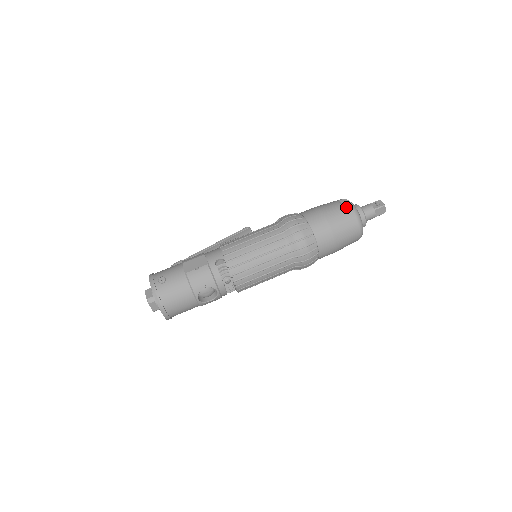
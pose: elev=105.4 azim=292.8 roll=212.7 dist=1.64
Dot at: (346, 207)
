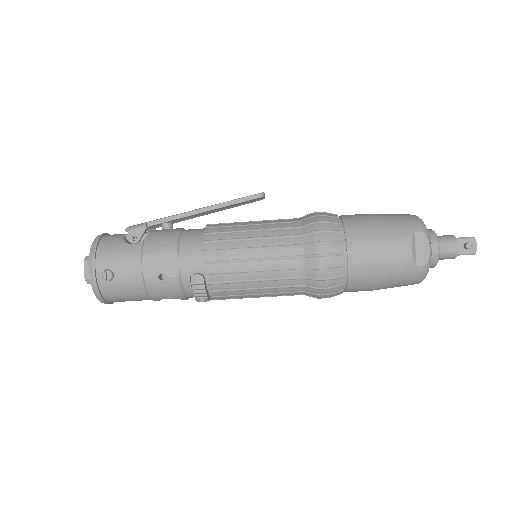
Dot at: (417, 255)
